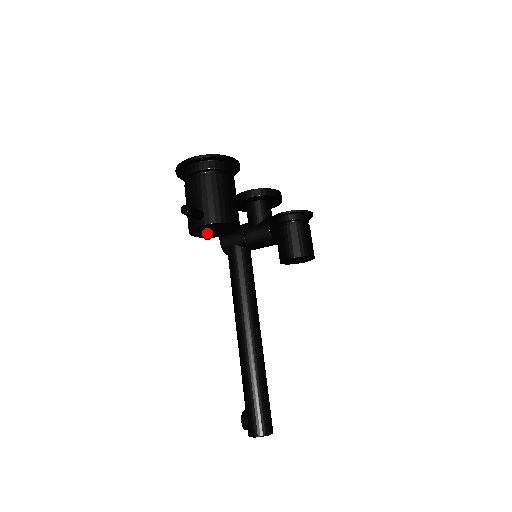
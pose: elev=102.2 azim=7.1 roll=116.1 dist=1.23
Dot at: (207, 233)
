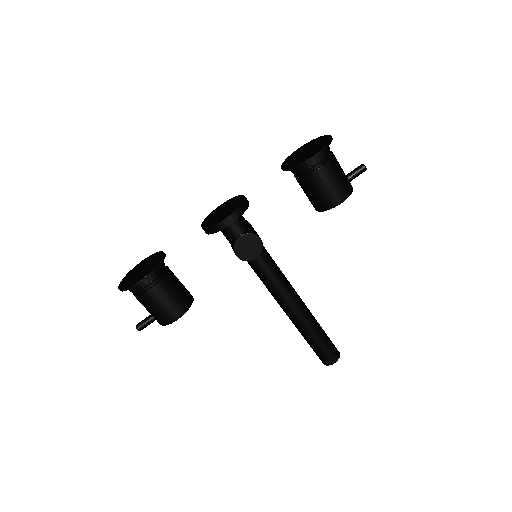
Dot at: occluded
